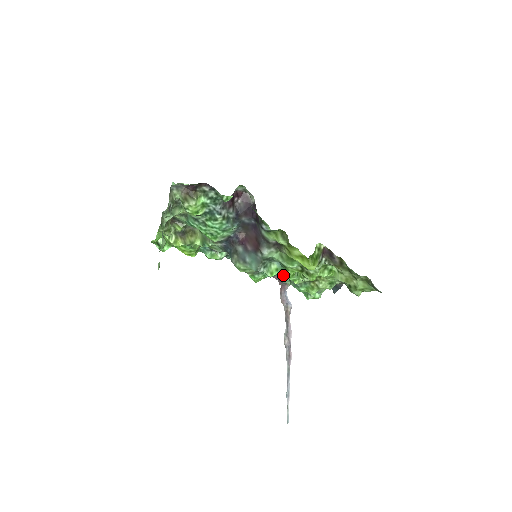
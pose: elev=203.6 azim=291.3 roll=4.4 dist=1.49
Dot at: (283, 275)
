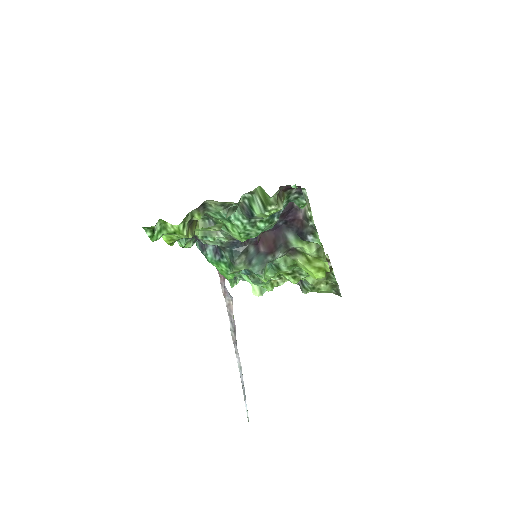
Dot at: (268, 276)
